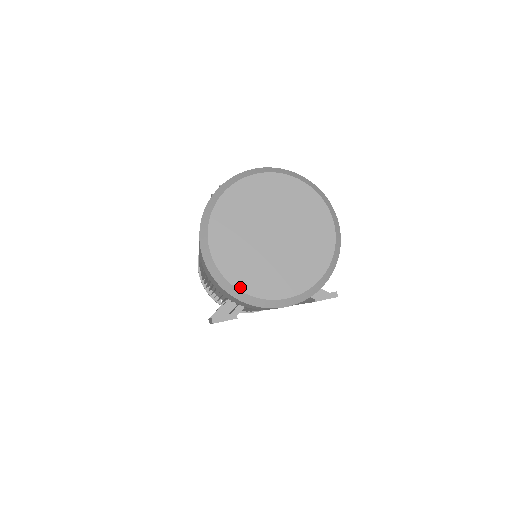
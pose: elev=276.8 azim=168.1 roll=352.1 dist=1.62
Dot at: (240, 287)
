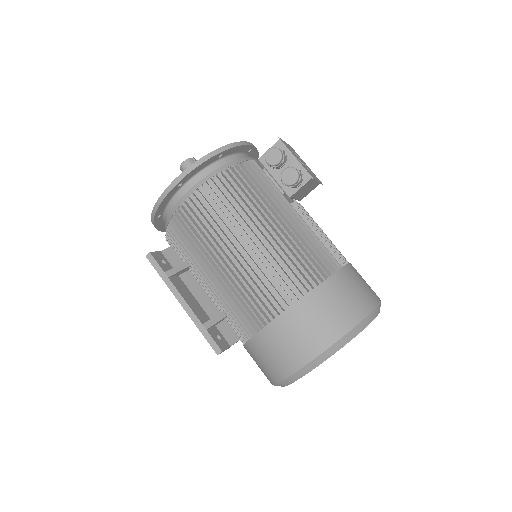
Dot at: occluded
